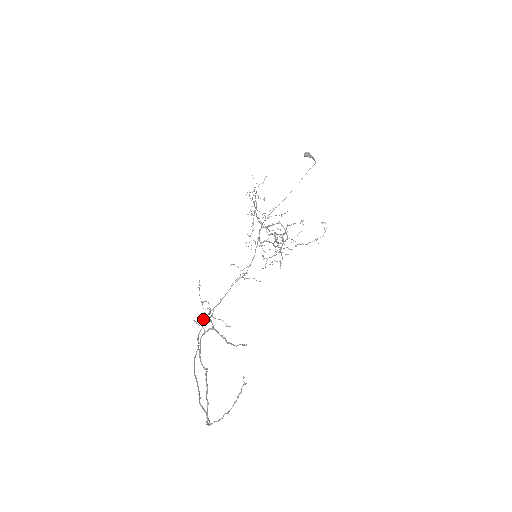
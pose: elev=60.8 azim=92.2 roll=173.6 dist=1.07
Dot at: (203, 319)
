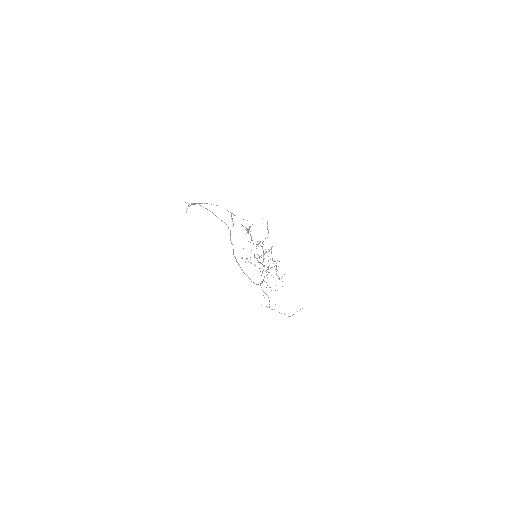
Dot at: occluded
